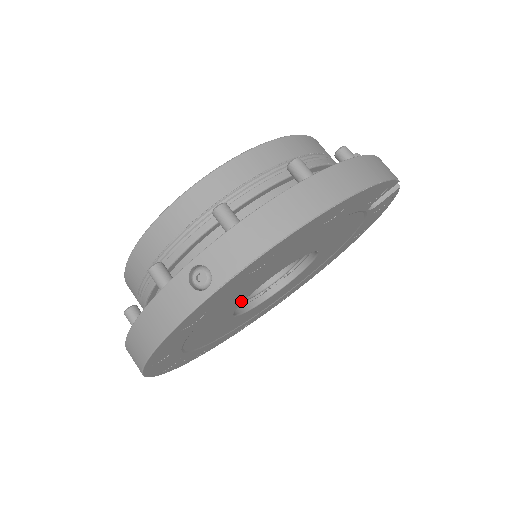
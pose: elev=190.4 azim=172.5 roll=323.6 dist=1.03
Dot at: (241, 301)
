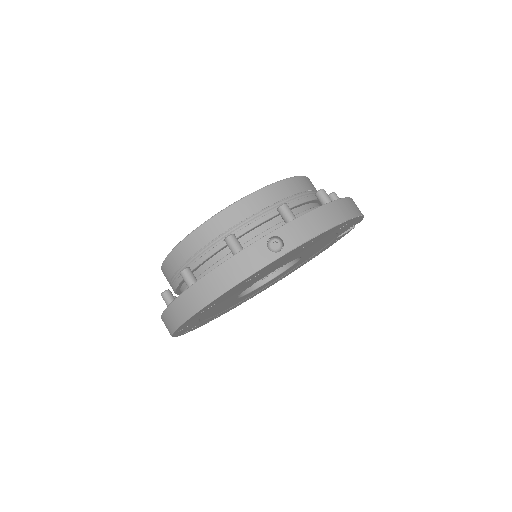
Dot at: occluded
